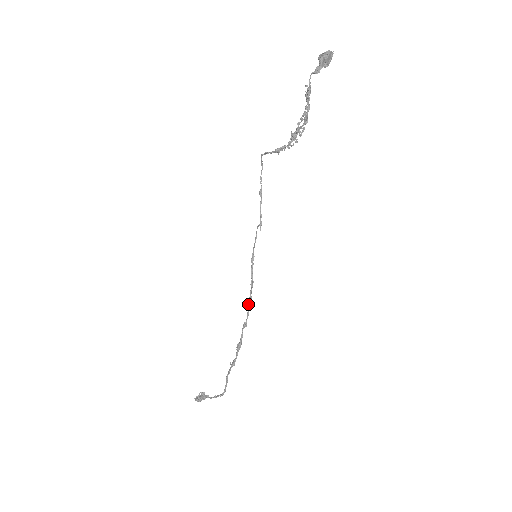
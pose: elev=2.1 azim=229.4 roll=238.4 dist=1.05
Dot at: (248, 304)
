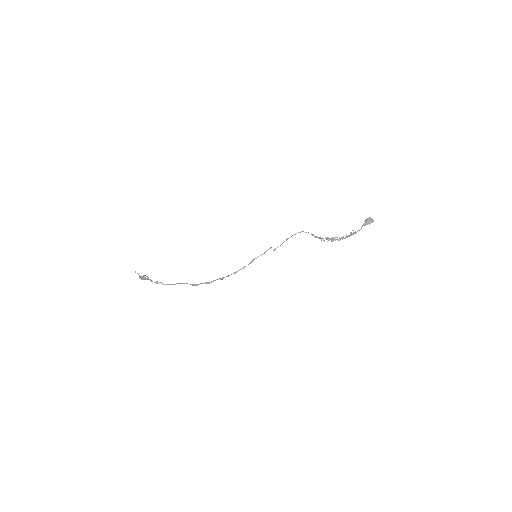
Dot at: occluded
